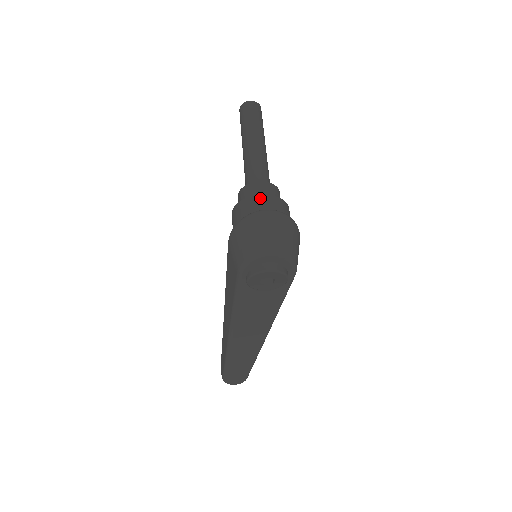
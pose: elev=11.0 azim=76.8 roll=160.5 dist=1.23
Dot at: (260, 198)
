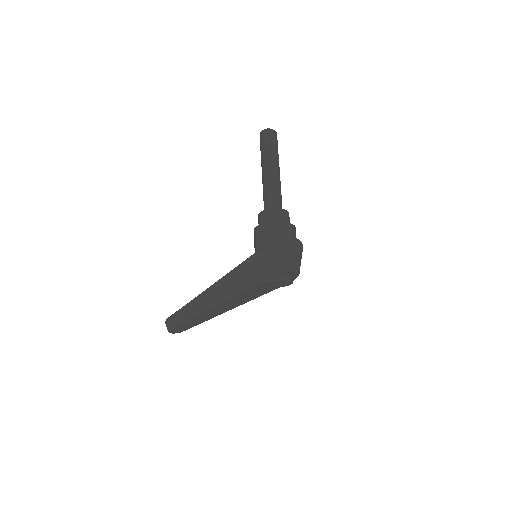
Dot at: (290, 226)
